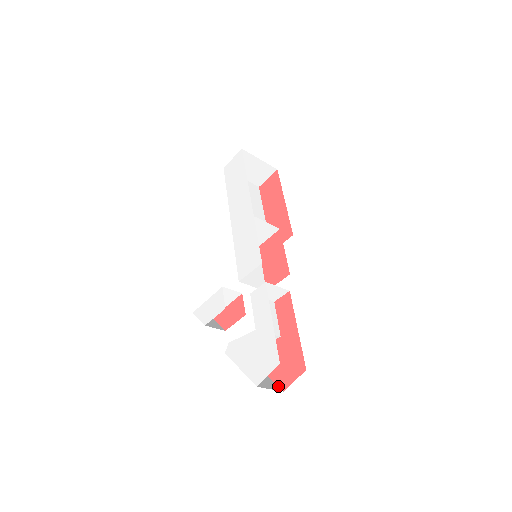
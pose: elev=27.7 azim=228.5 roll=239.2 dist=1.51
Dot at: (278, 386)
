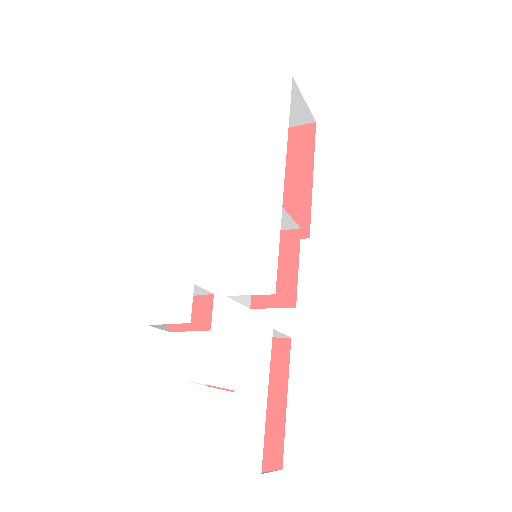
Dot at: occluded
